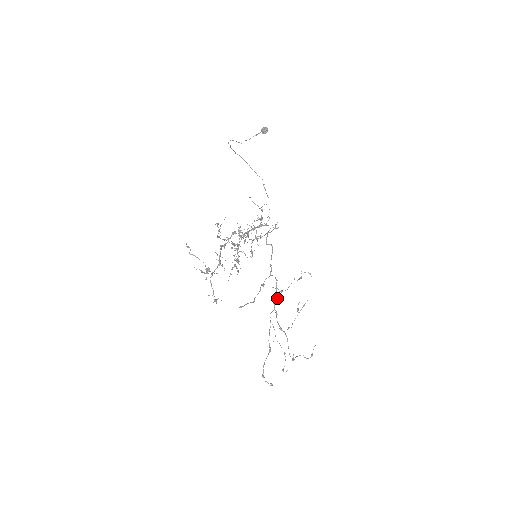
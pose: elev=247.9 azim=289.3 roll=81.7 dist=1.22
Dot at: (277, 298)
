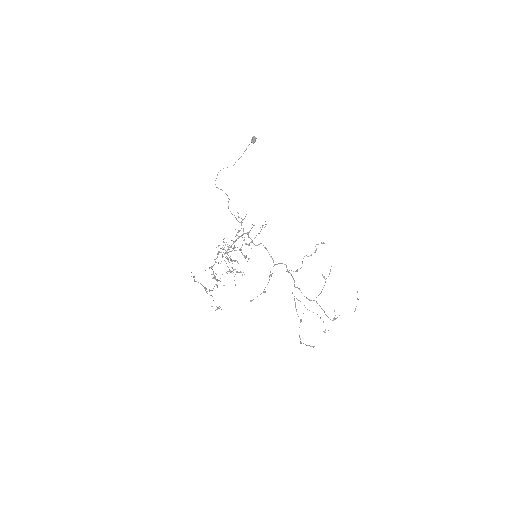
Dot at: (293, 278)
